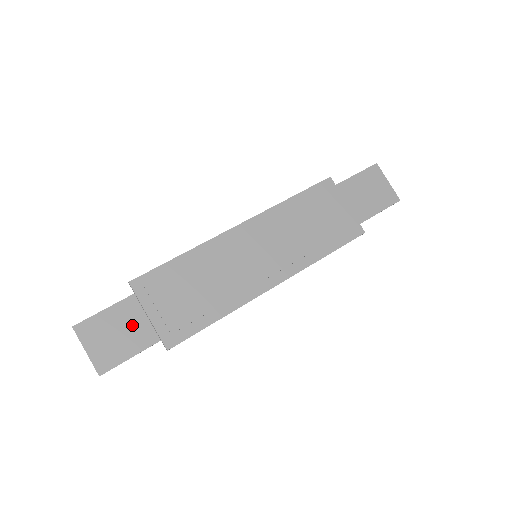
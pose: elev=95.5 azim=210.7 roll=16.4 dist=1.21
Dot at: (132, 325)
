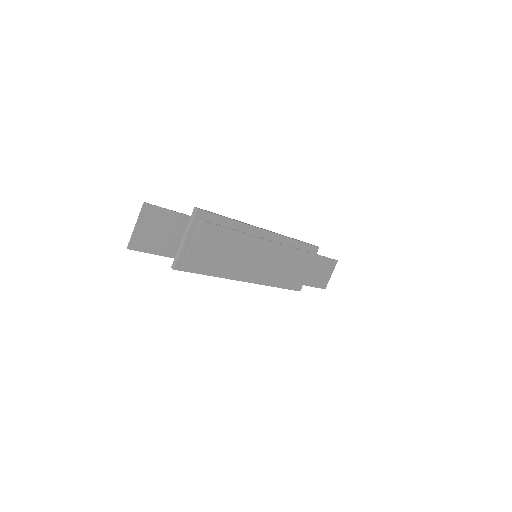
Dot at: (172, 234)
